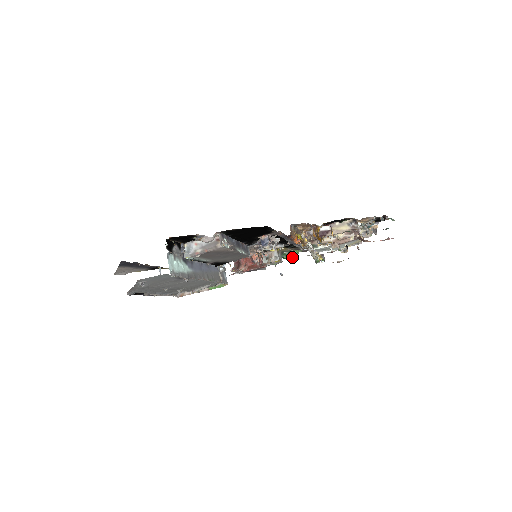
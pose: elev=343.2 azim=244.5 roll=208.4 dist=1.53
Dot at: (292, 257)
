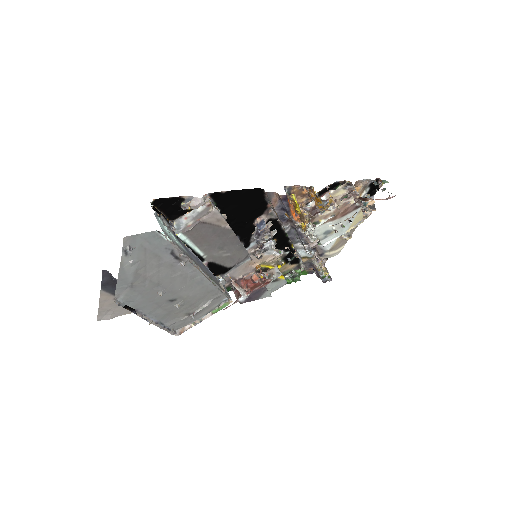
Dot at: (295, 278)
